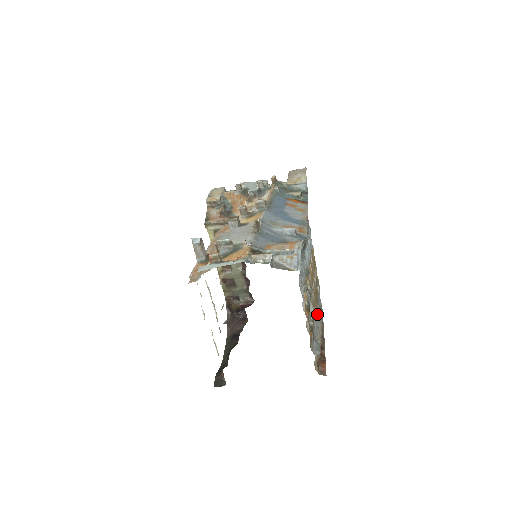
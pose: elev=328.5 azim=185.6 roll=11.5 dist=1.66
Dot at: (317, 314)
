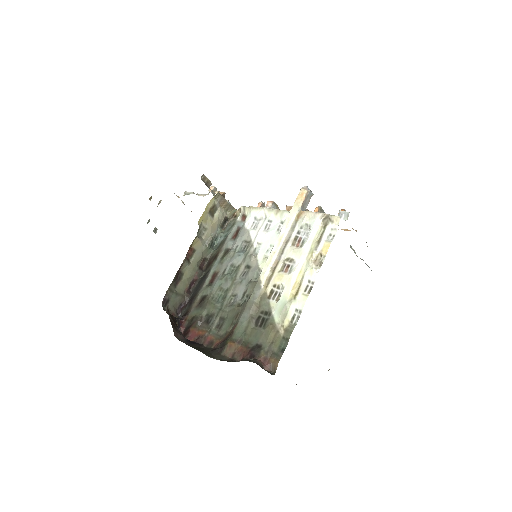
Dot at: occluded
